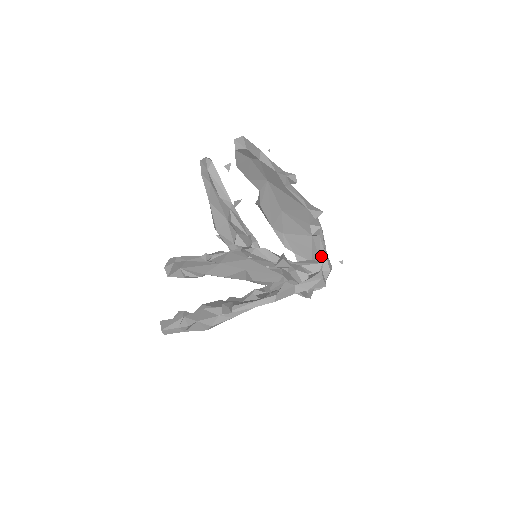
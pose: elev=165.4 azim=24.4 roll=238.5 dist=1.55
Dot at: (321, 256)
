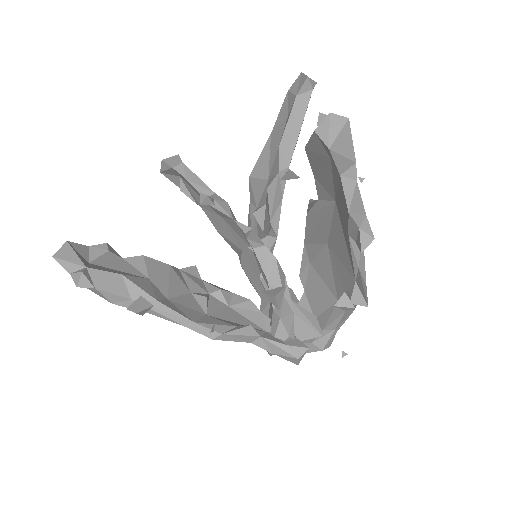
Dot at: (328, 327)
